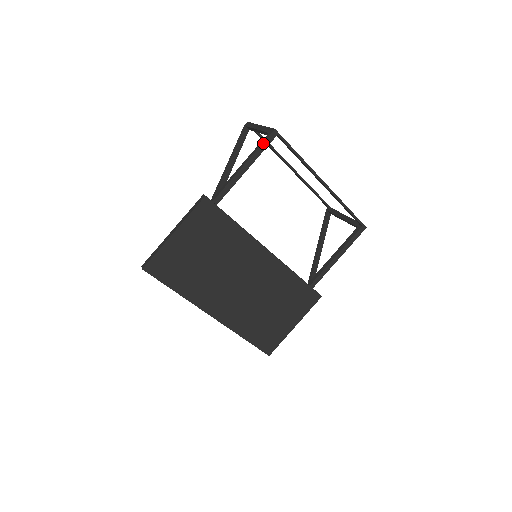
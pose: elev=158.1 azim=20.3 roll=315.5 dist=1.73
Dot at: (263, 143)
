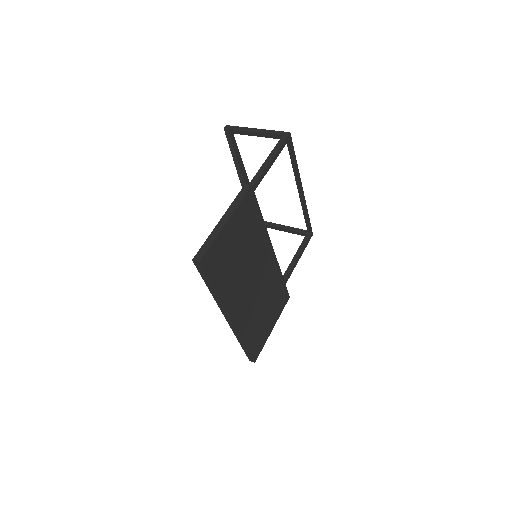
Dot at: (283, 143)
